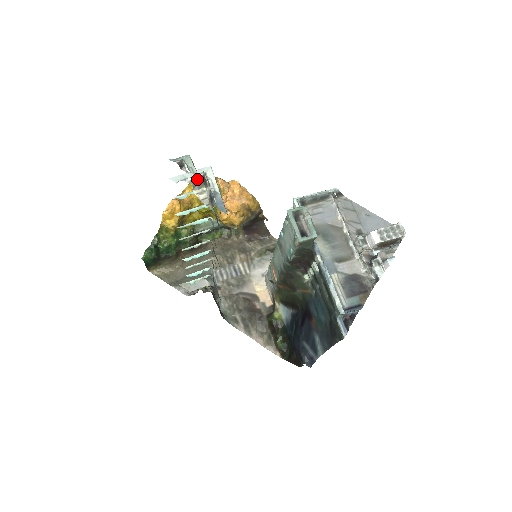
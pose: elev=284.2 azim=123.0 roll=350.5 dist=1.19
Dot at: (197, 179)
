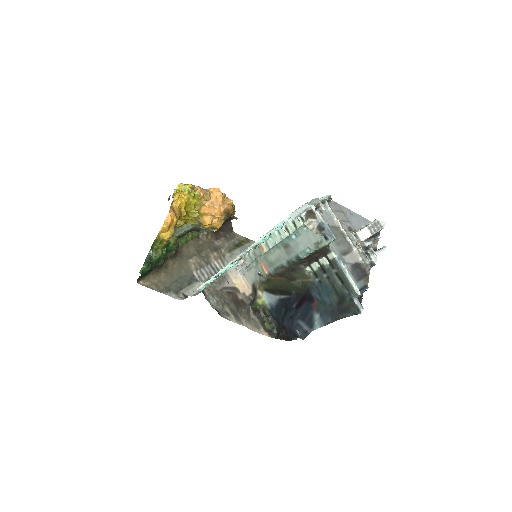
Dot at: (307, 213)
